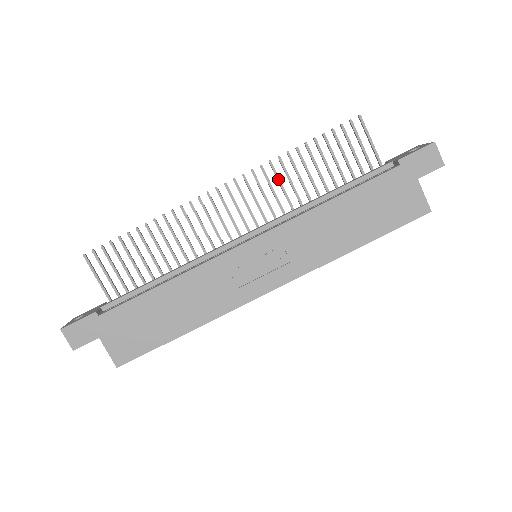
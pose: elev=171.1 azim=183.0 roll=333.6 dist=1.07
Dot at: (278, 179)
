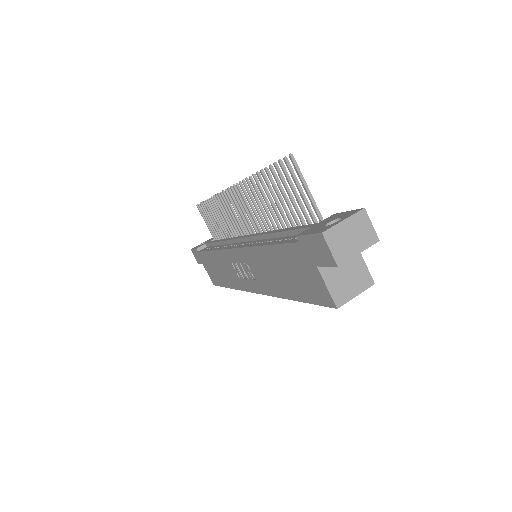
Dot at: (254, 198)
